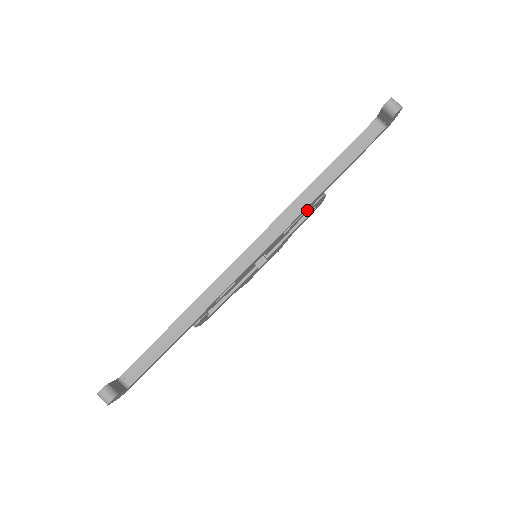
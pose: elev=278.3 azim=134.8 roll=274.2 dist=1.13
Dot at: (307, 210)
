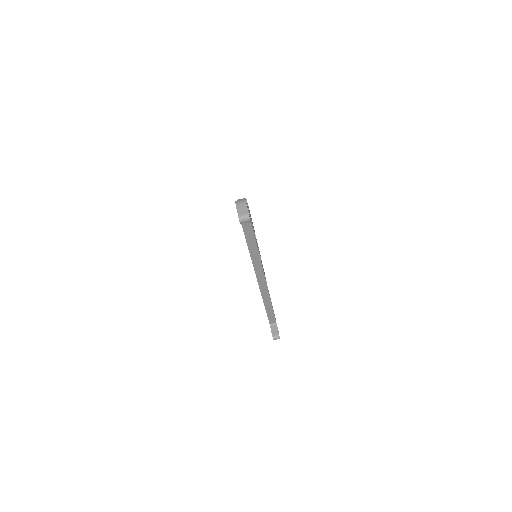
Dot at: occluded
